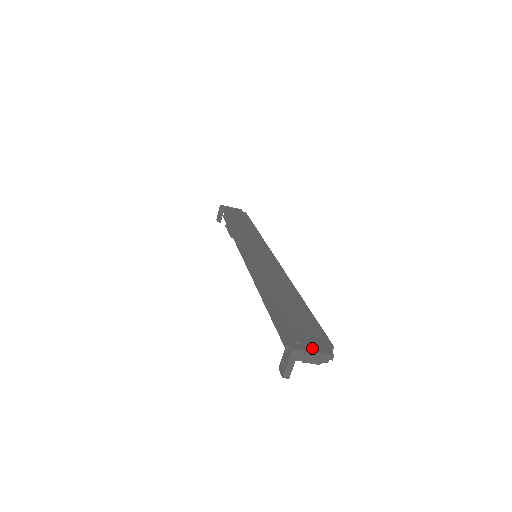
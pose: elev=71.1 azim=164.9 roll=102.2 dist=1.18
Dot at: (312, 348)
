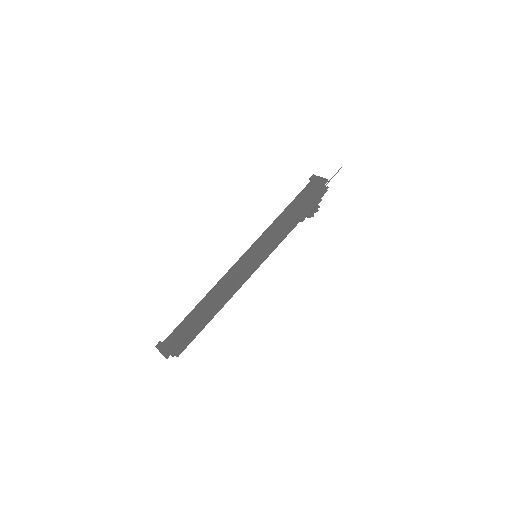
Dot at: (163, 349)
